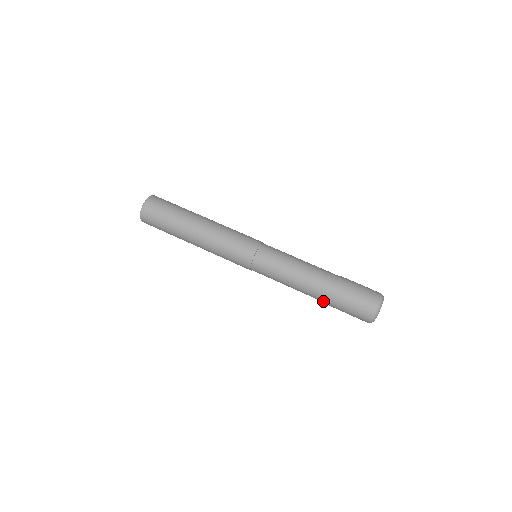
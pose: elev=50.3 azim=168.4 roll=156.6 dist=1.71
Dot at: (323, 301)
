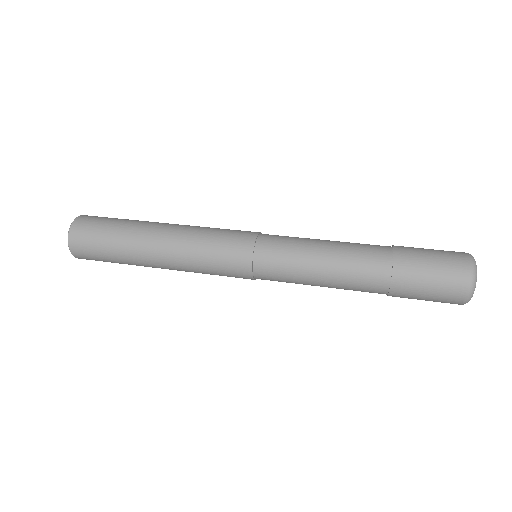
Dot at: (382, 278)
